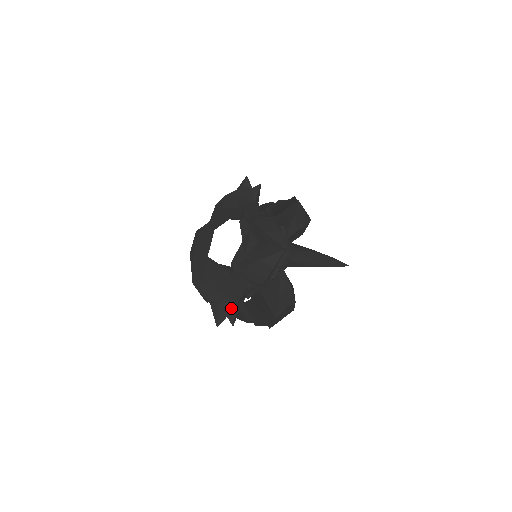
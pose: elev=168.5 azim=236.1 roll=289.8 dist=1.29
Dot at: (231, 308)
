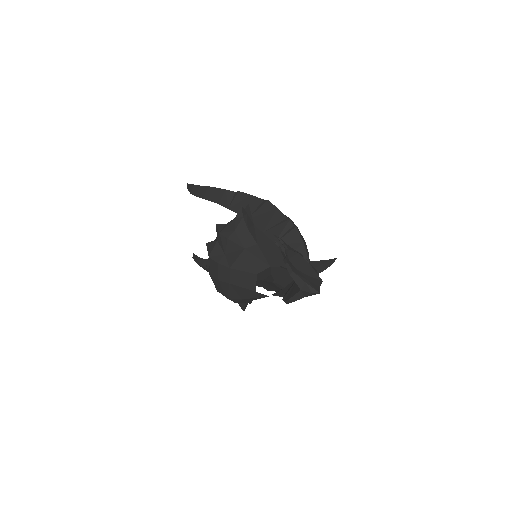
Dot at: occluded
